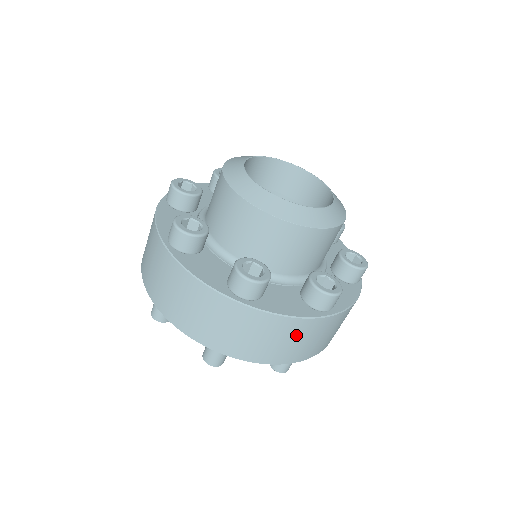
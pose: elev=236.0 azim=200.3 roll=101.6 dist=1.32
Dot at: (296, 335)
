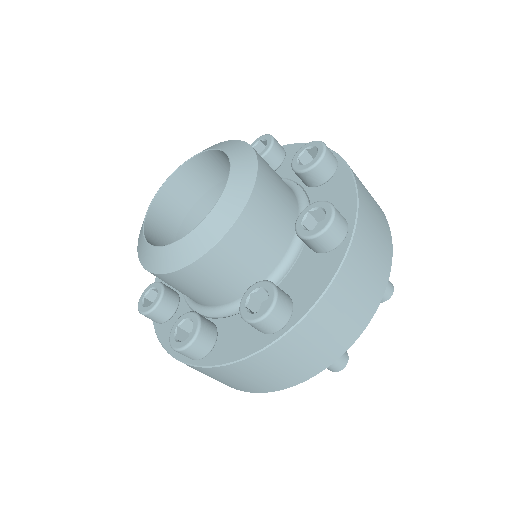
Dot at: (355, 281)
